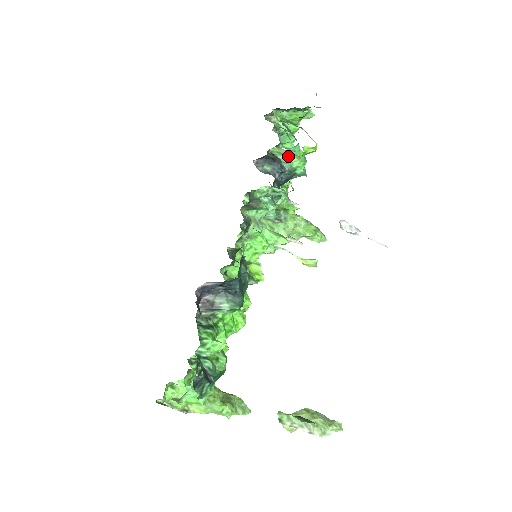
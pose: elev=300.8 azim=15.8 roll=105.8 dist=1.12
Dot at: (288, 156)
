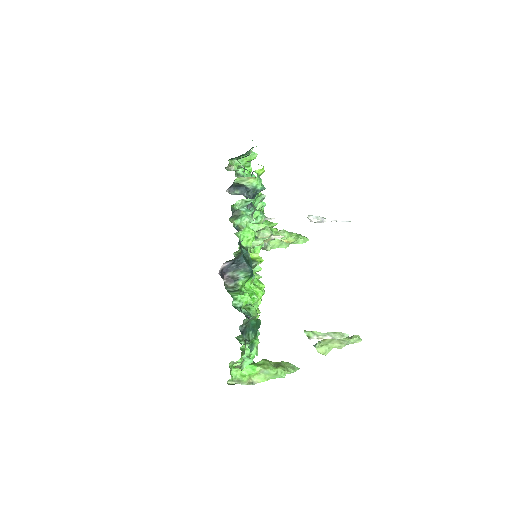
Dot at: (247, 180)
